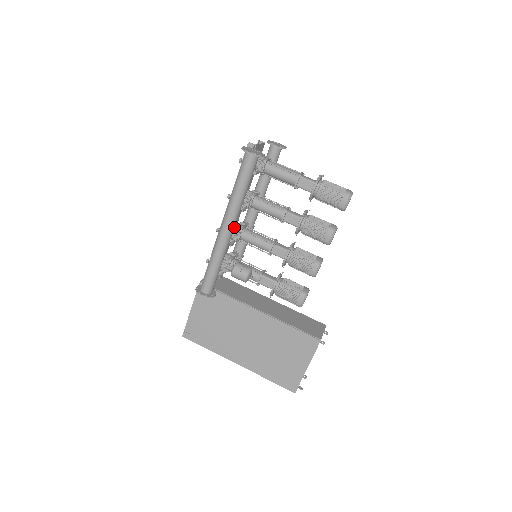
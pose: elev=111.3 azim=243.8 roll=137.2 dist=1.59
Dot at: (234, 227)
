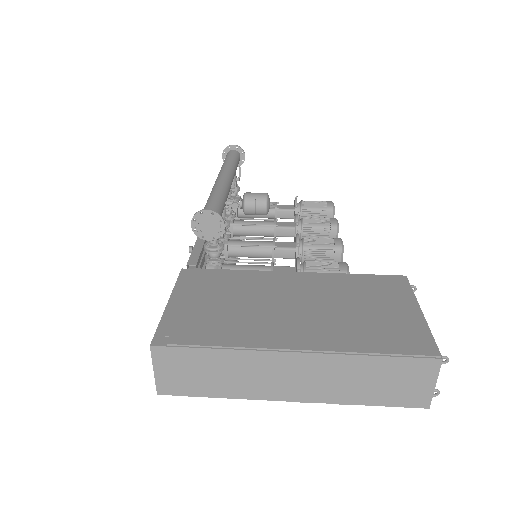
Dot at: occluded
